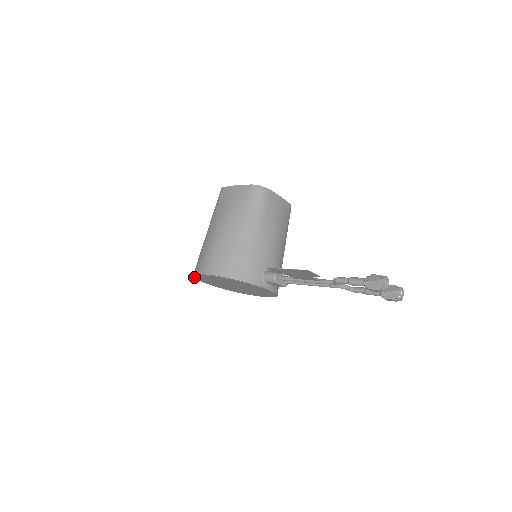
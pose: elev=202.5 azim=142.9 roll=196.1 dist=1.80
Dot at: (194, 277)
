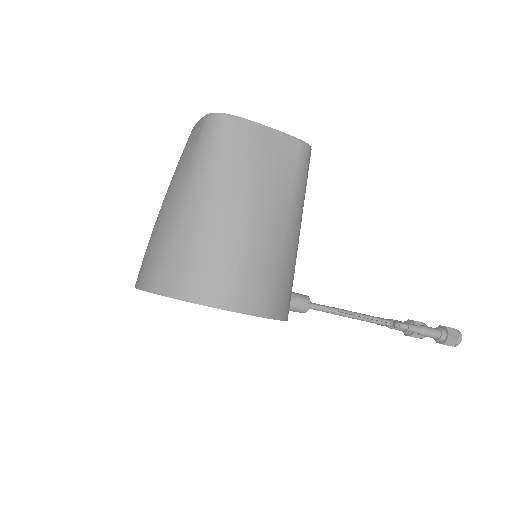
Dot at: (158, 294)
